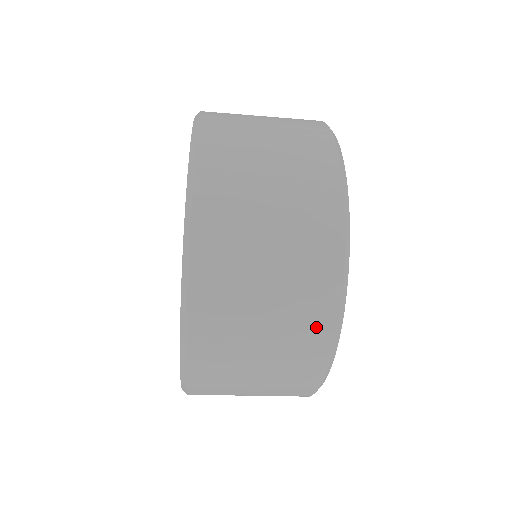
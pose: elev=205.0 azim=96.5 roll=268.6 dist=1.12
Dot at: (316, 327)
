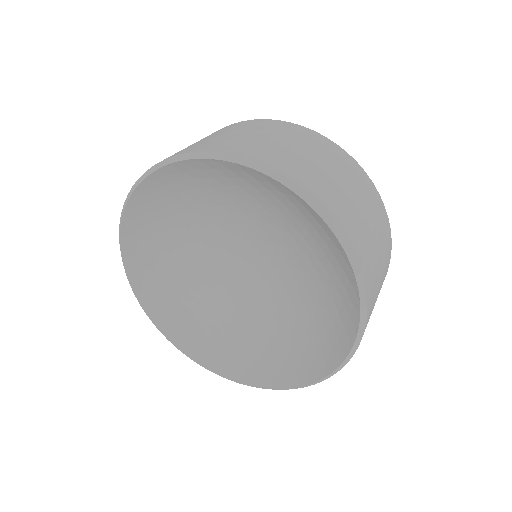
Dot at: occluded
